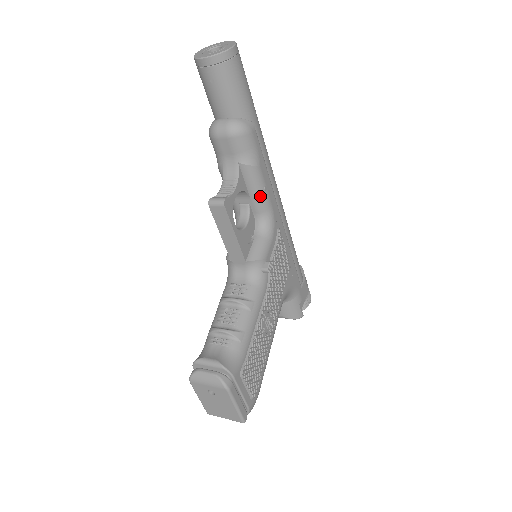
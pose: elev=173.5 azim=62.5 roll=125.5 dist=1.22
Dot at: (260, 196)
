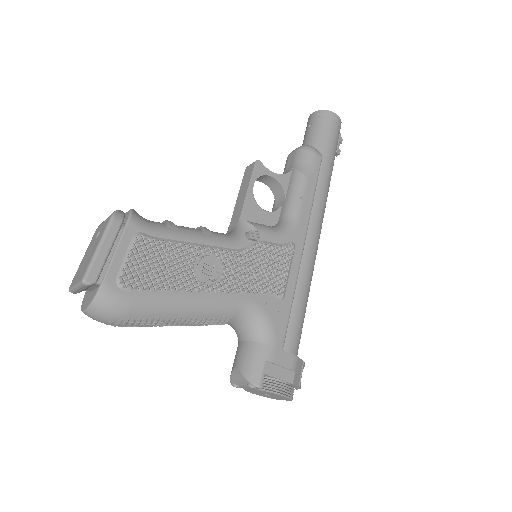
Dot at: (294, 200)
